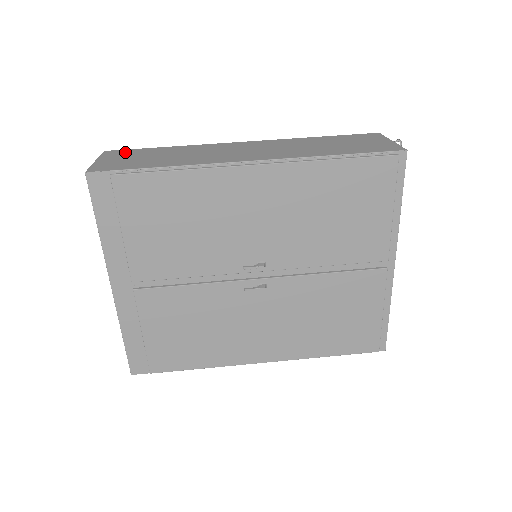
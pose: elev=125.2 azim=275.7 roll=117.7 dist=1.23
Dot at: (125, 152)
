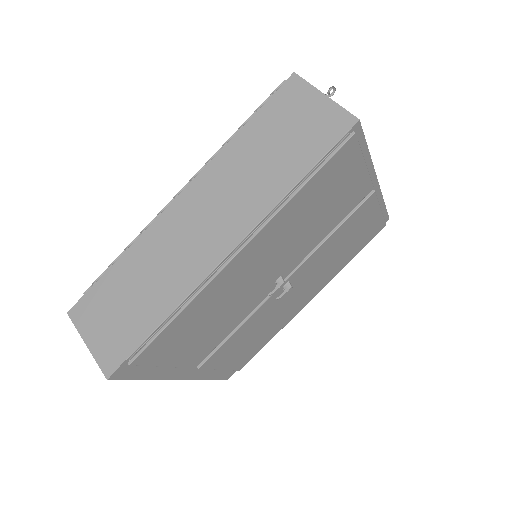
Dot at: (90, 304)
